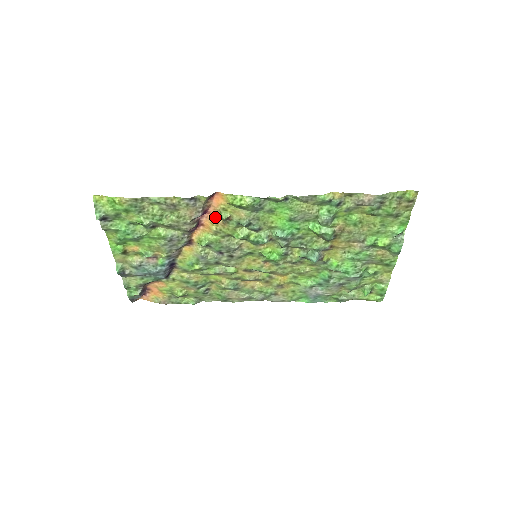
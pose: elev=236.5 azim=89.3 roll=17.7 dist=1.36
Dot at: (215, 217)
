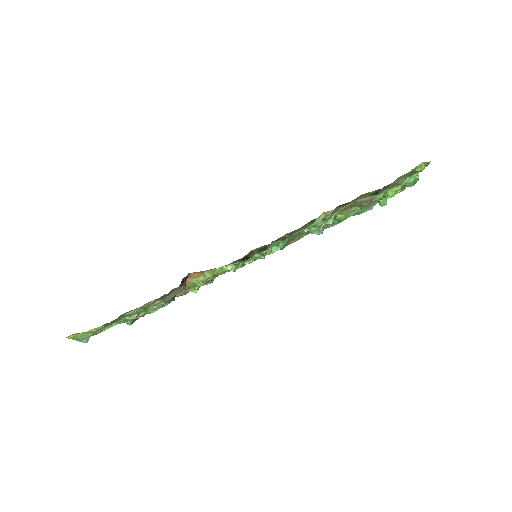
Dot at: occluded
